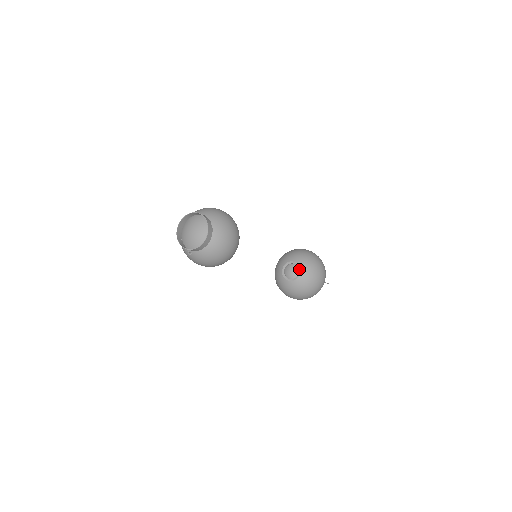
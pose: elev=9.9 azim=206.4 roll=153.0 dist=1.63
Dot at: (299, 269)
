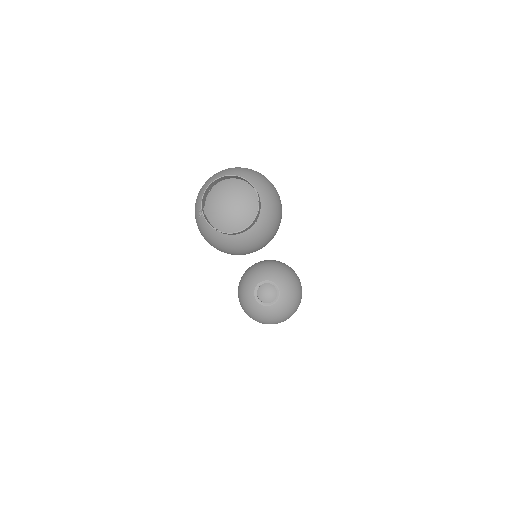
Dot at: (275, 301)
